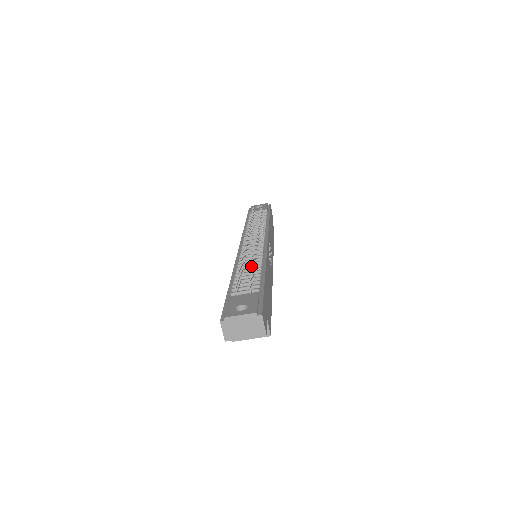
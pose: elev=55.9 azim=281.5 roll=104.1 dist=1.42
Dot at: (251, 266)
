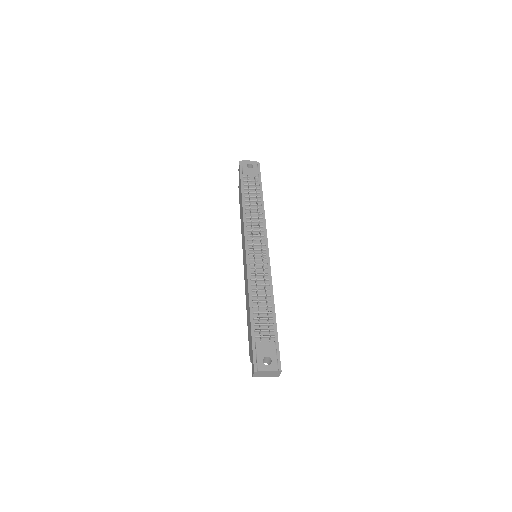
Dot at: (267, 307)
